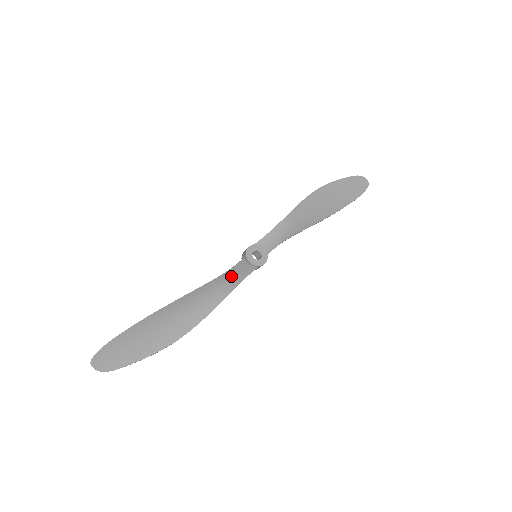
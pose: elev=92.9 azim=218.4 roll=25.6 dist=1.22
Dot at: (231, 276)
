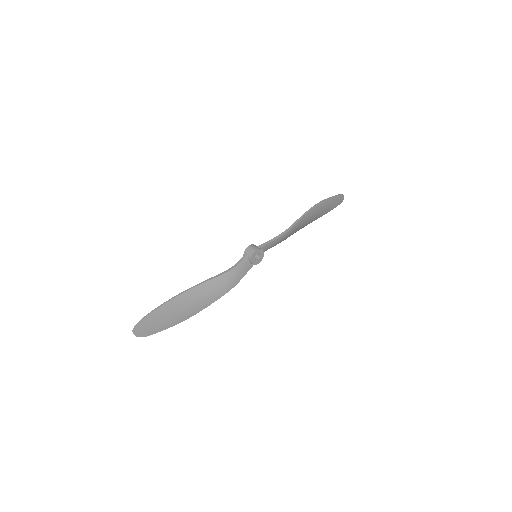
Dot at: (237, 273)
